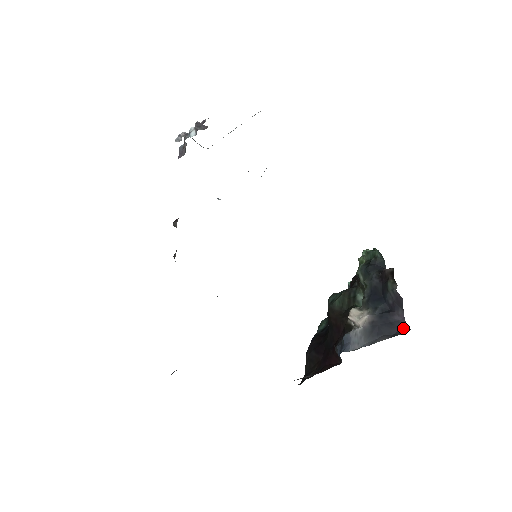
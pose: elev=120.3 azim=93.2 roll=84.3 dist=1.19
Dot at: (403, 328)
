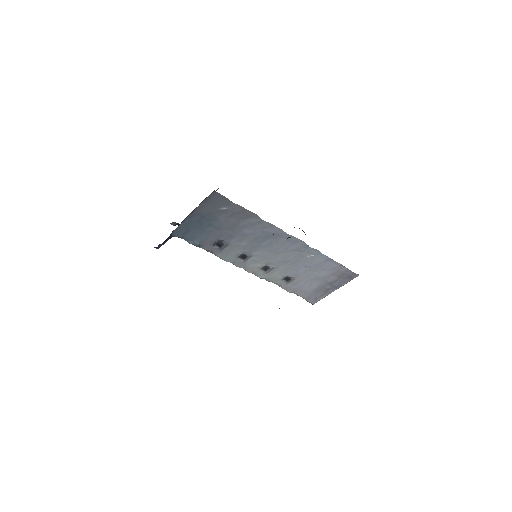
Dot at: occluded
